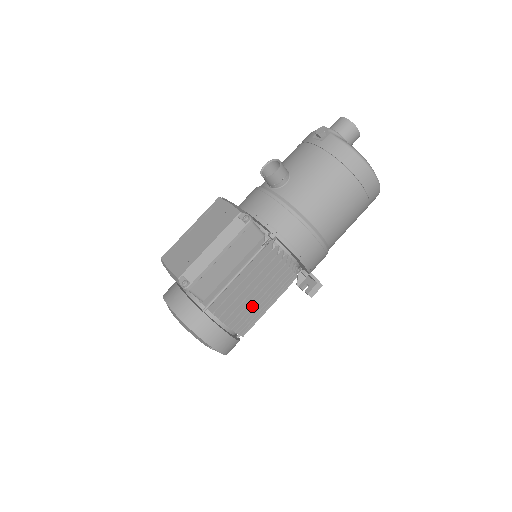
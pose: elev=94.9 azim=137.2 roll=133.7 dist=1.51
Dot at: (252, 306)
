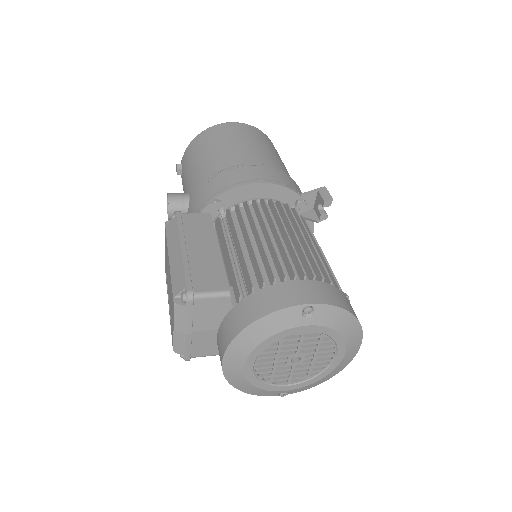
Dot at: (281, 244)
